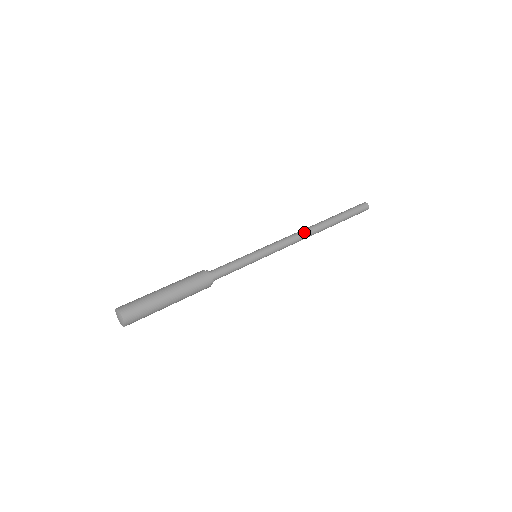
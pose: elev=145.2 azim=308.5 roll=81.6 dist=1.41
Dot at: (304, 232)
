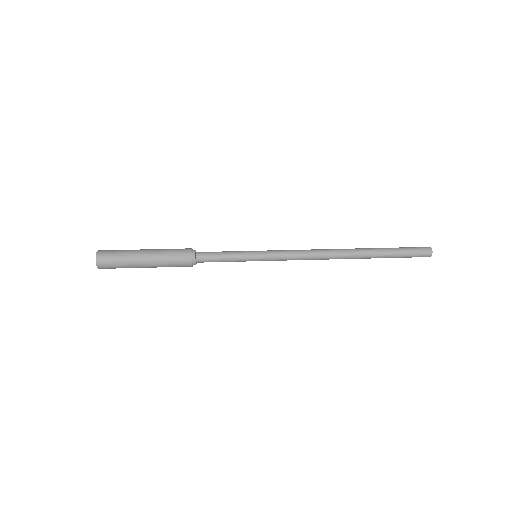
Dot at: (324, 255)
